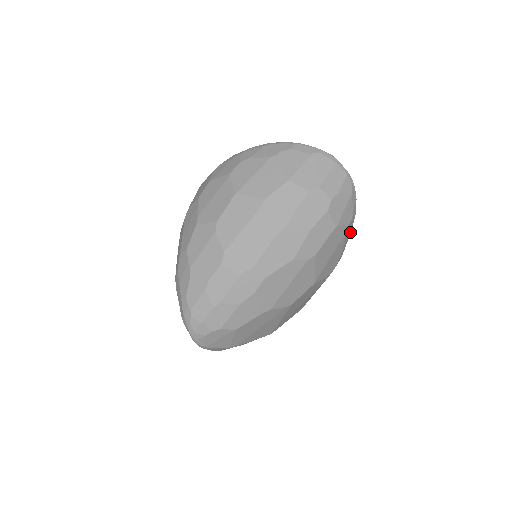
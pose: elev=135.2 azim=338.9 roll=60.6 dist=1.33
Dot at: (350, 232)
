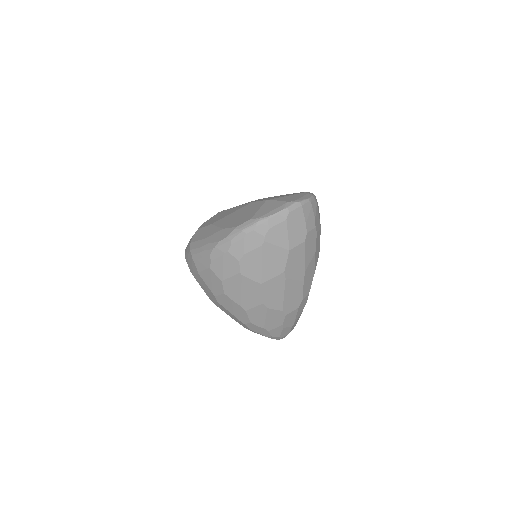
Dot at: occluded
